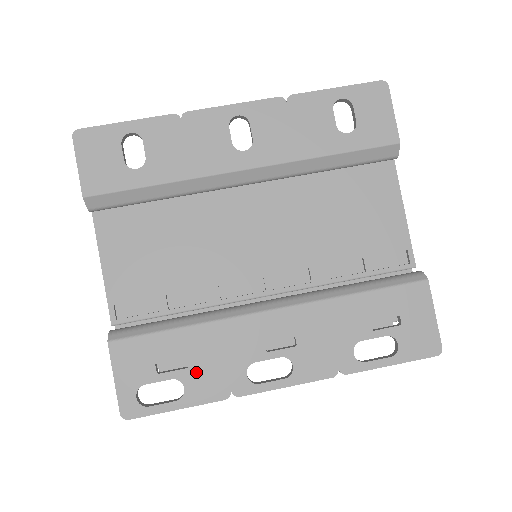
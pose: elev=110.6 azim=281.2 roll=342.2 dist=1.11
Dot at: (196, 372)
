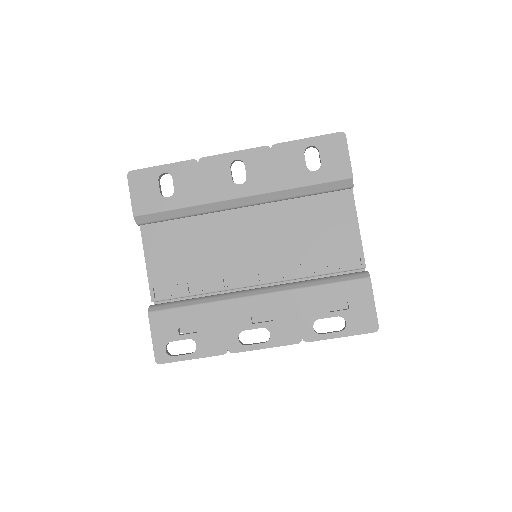
Dot at: (204, 335)
